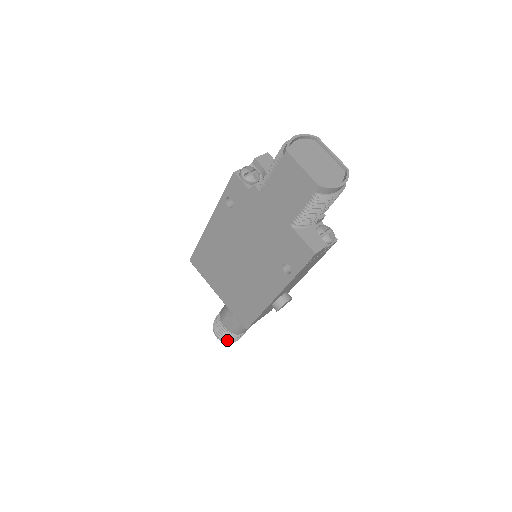
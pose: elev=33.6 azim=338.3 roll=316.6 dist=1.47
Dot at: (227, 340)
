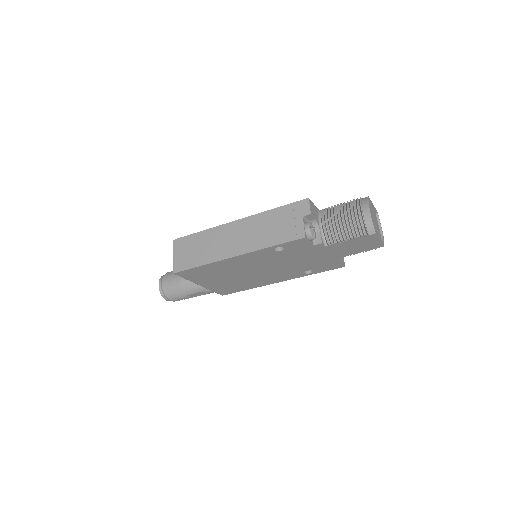
Dot at: occluded
